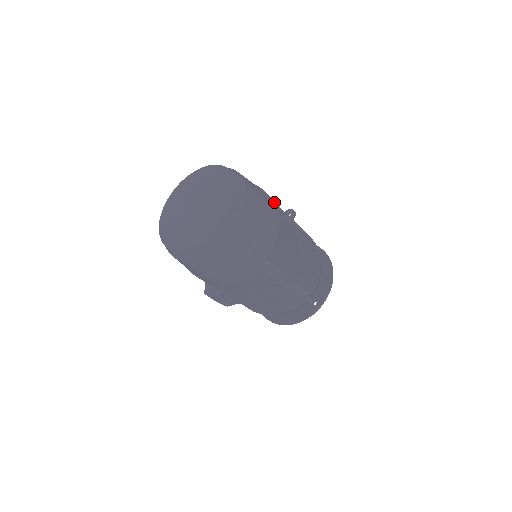
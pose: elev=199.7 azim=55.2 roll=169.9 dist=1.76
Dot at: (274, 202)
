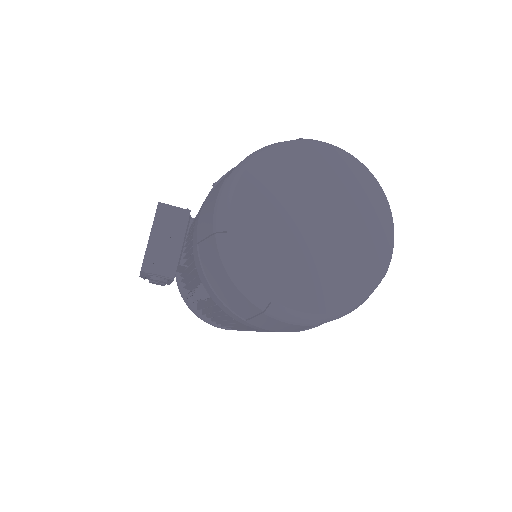
Dot at: occluded
